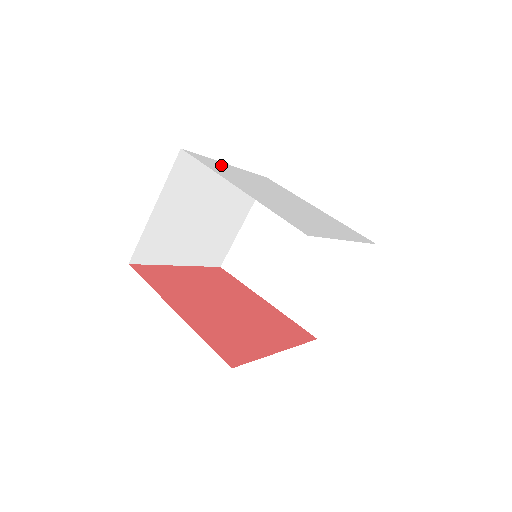
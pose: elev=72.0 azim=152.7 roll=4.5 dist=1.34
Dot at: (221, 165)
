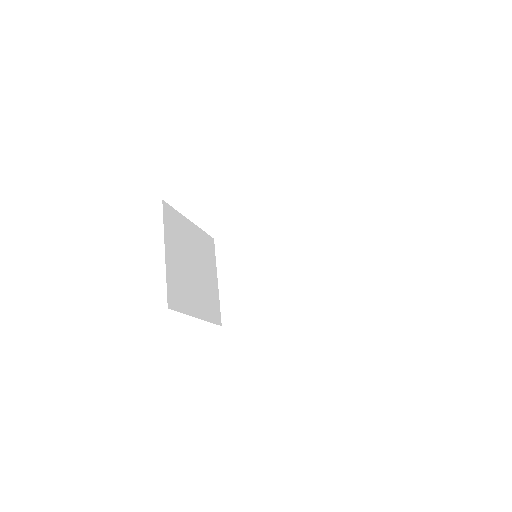
Dot at: occluded
